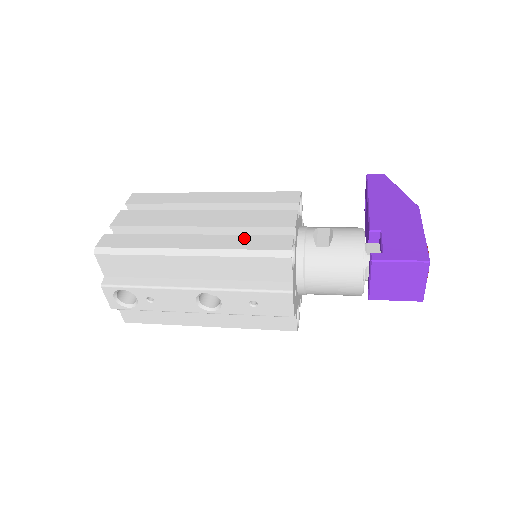
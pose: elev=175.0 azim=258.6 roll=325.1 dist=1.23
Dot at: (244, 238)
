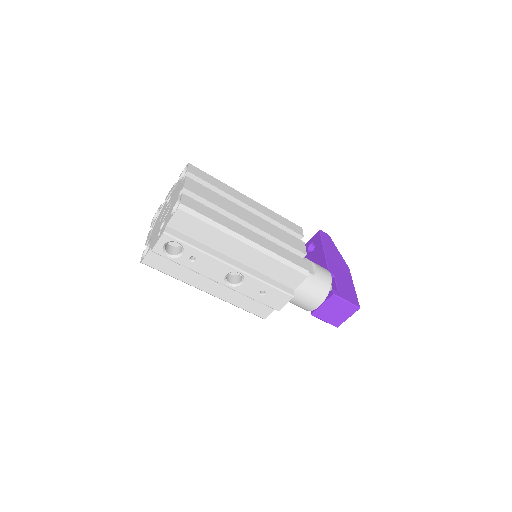
Dot at: (281, 248)
